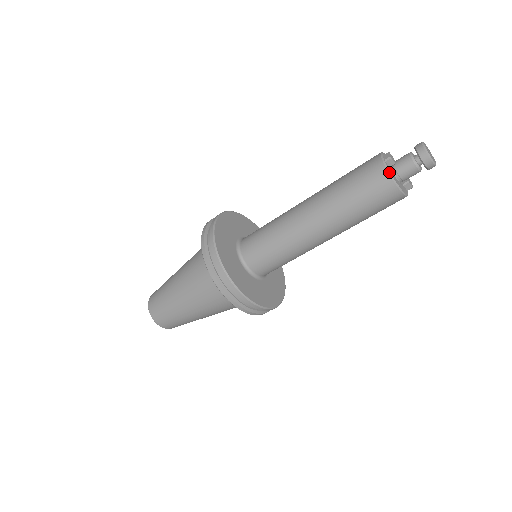
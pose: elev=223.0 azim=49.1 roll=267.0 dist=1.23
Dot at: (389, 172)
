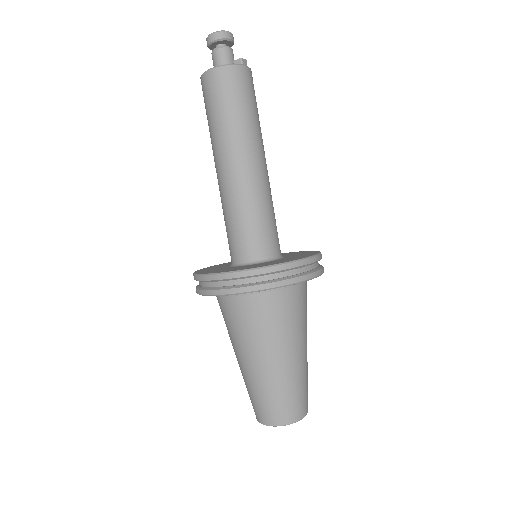
Dot at: (201, 77)
